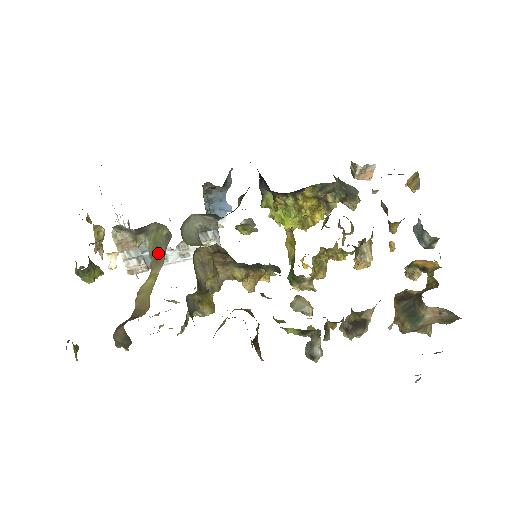
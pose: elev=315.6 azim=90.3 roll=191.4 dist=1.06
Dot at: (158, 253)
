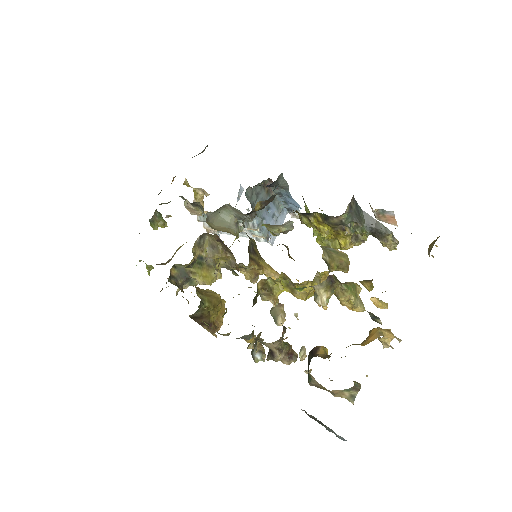
Dot at: occluded
